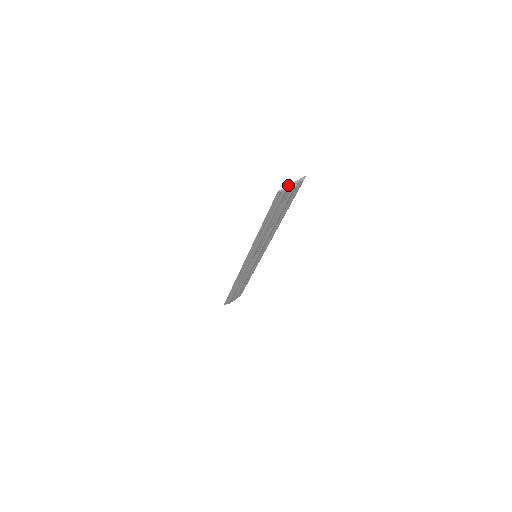
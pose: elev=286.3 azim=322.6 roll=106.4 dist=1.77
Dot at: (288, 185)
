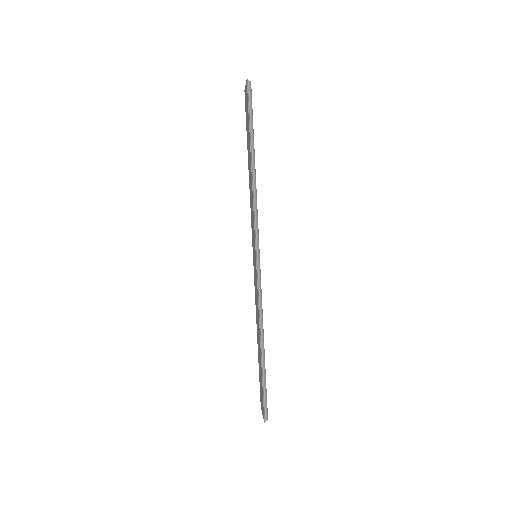
Dot at: occluded
